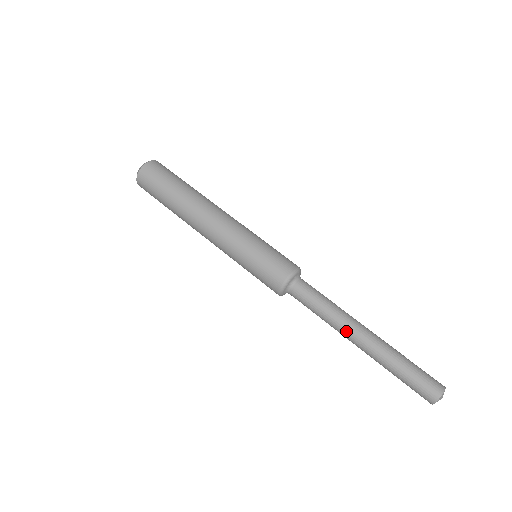
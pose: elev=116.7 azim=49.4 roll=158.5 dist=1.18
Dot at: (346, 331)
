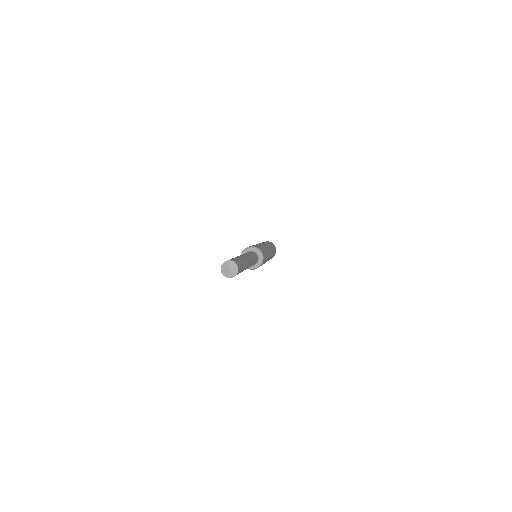
Dot at: occluded
